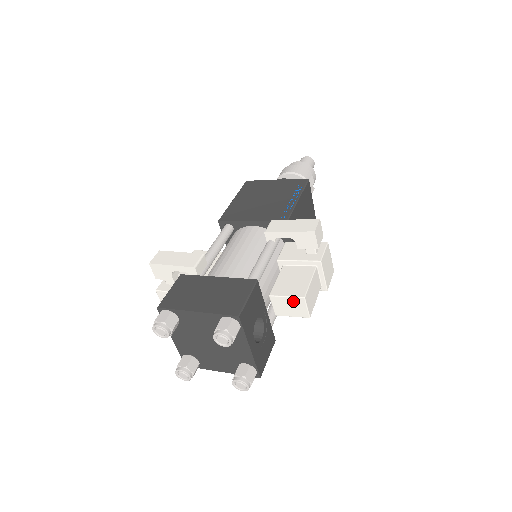
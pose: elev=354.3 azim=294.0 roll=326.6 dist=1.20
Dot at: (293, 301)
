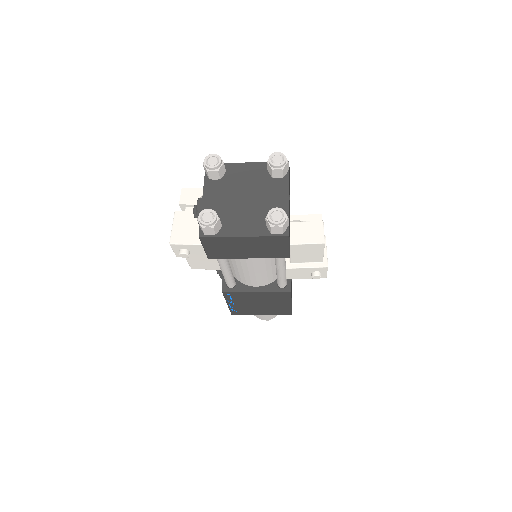
Dot at: (311, 225)
